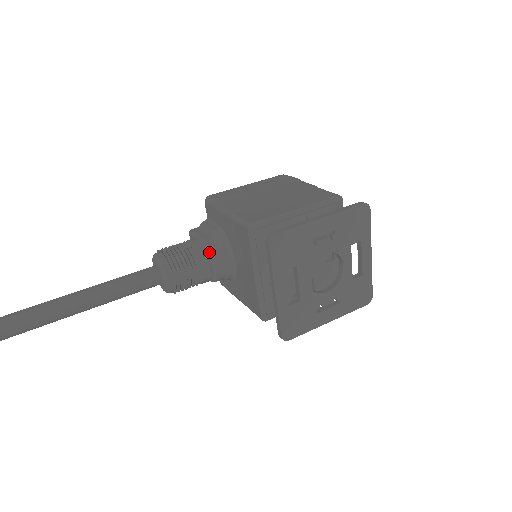
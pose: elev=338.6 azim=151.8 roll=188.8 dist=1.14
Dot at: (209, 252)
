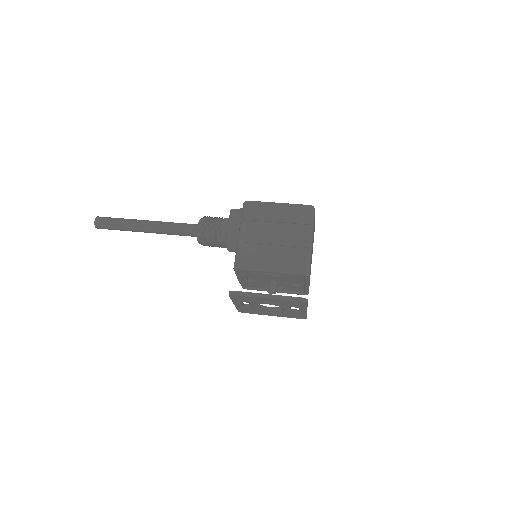
Dot at: (227, 243)
